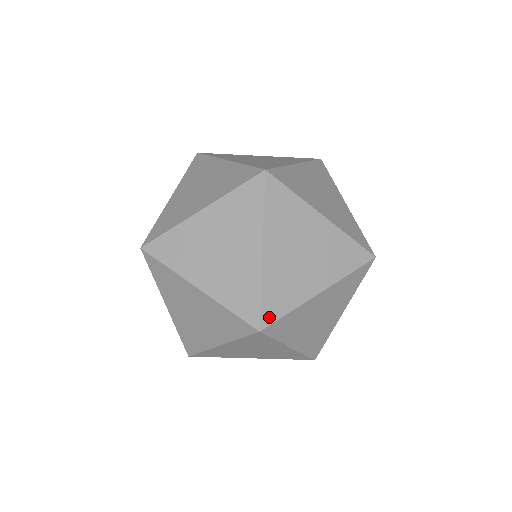
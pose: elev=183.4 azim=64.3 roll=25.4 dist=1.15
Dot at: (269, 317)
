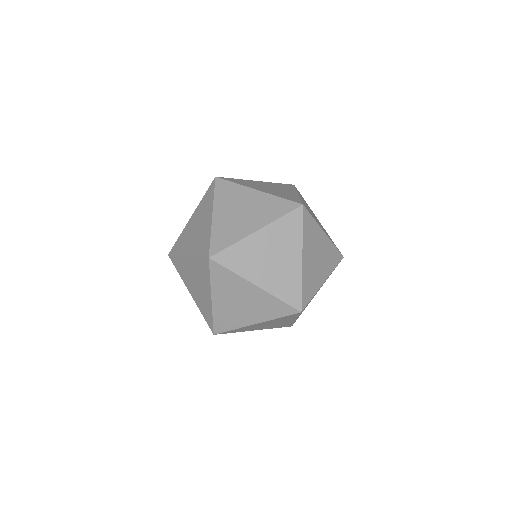
Dot at: (305, 302)
